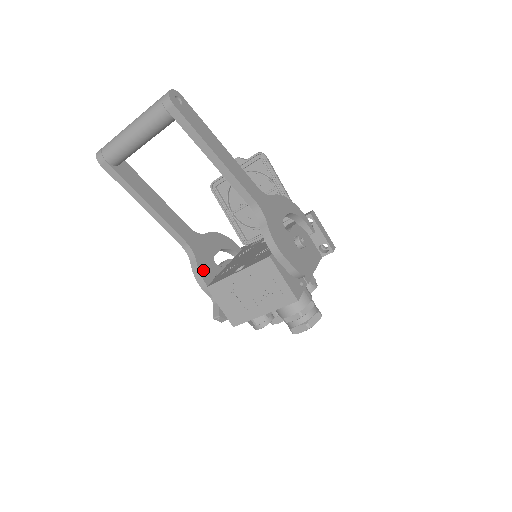
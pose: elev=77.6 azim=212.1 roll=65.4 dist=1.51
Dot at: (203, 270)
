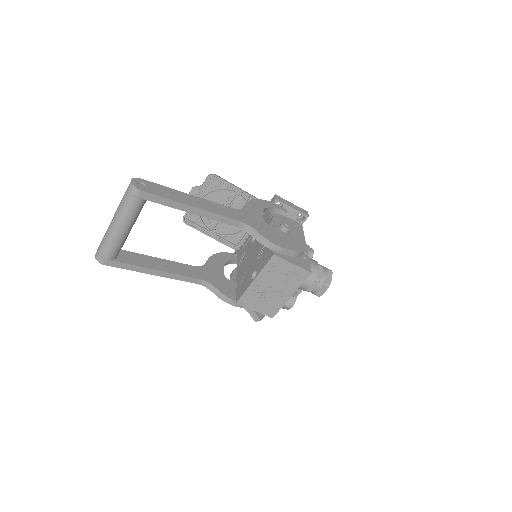
Dot at: (225, 291)
